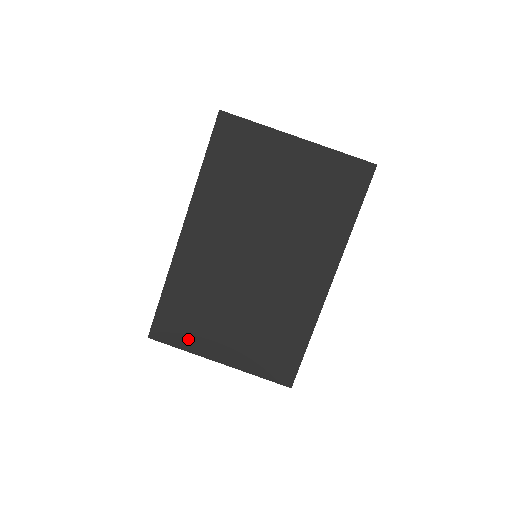
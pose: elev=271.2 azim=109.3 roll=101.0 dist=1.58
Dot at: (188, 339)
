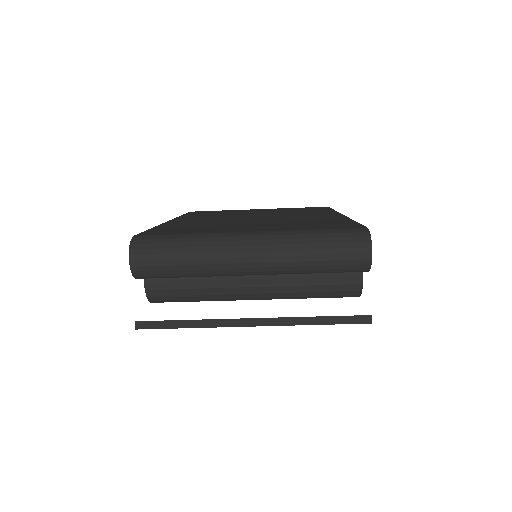
Dot at: occluded
